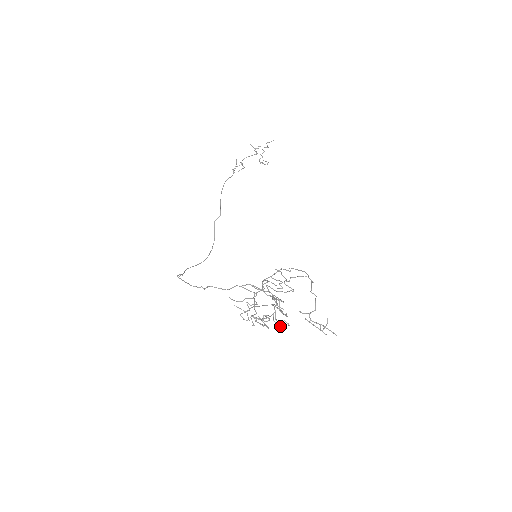
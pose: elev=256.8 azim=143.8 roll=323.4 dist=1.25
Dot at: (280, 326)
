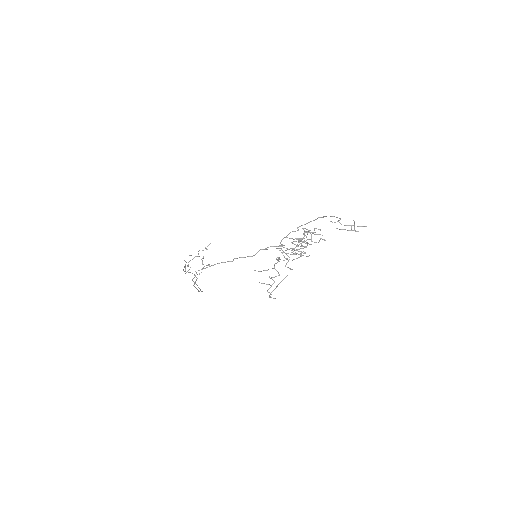
Dot at: (322, 235)
